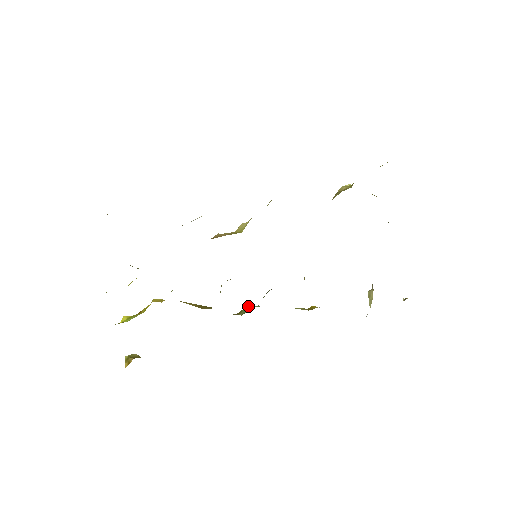
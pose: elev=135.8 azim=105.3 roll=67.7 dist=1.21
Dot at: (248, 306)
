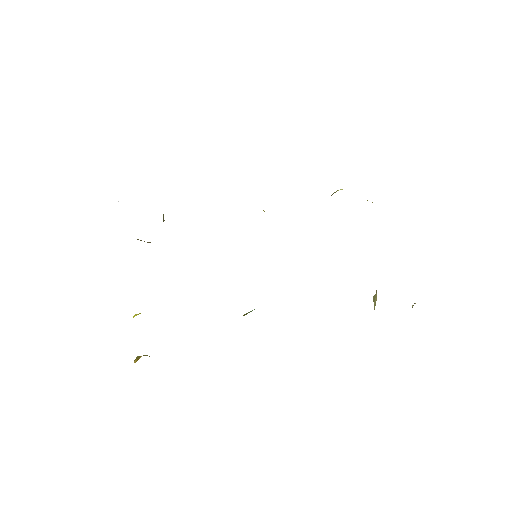
Dot at: occluded
